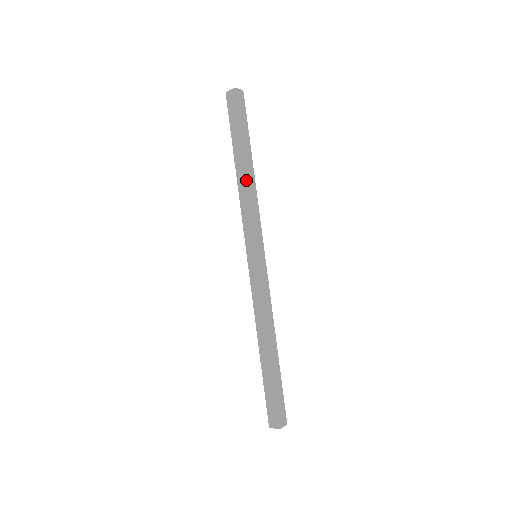
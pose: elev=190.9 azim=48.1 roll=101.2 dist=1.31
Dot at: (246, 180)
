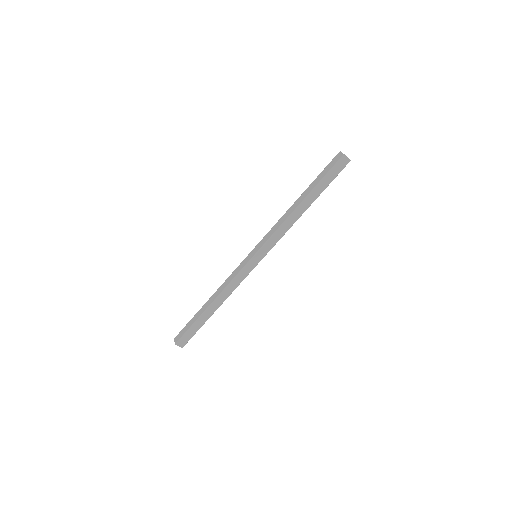
Dot at: (292, 212)
